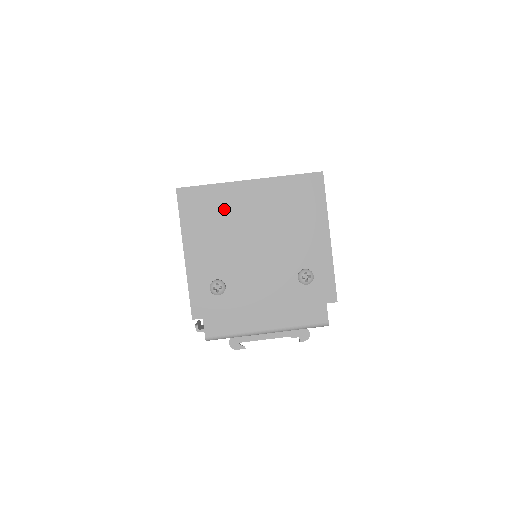
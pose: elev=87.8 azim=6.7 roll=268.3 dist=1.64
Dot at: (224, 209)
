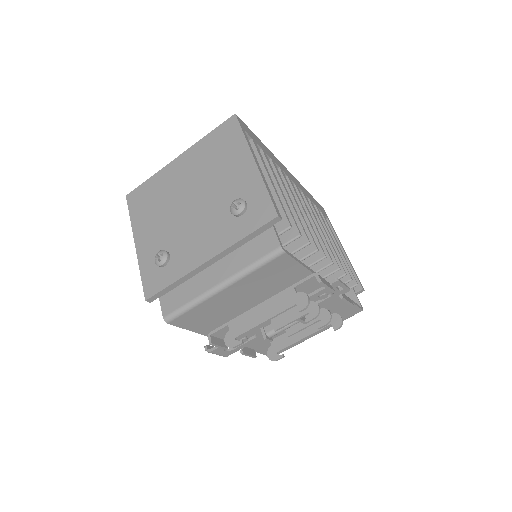
Dot at: (161, 190)
